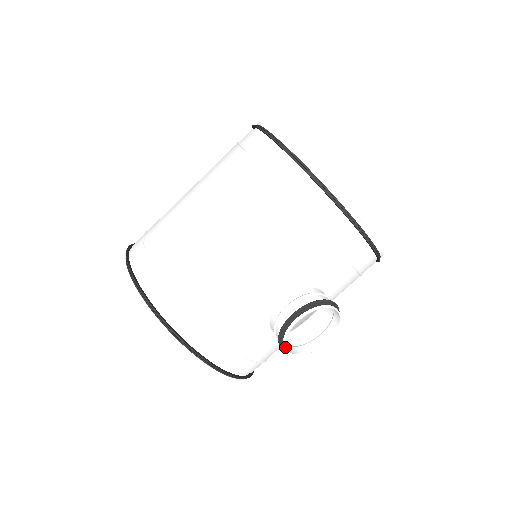
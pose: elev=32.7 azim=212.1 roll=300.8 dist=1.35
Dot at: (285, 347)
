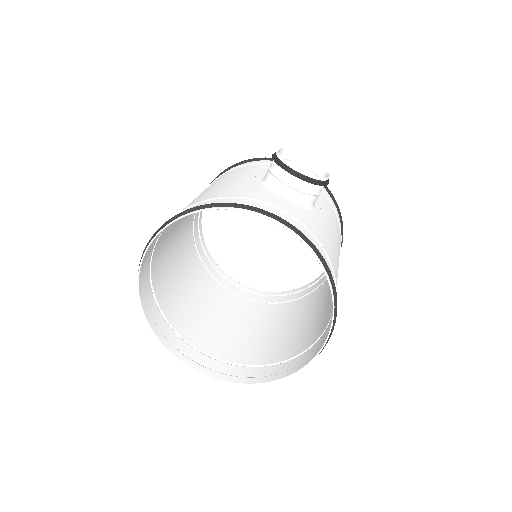
Dot at: (289, 164)
